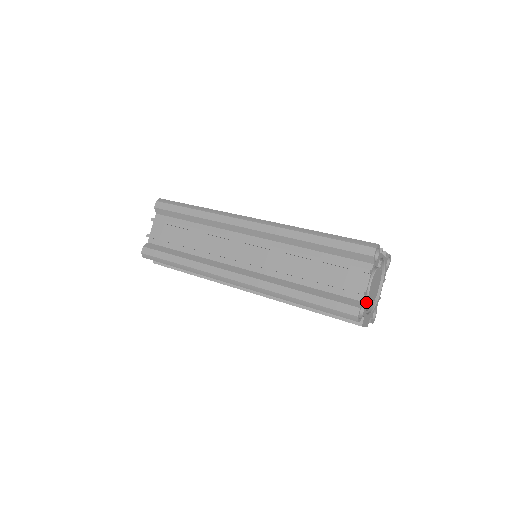
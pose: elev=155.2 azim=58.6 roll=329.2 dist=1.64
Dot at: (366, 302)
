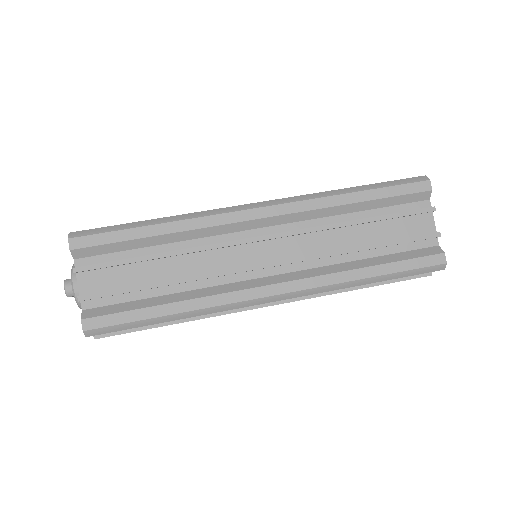
Dot at: occluded
